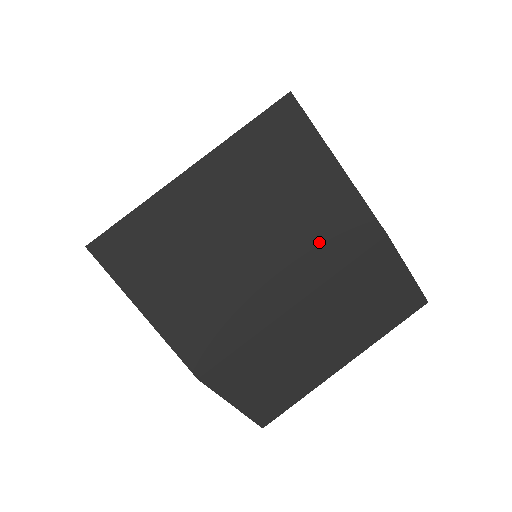
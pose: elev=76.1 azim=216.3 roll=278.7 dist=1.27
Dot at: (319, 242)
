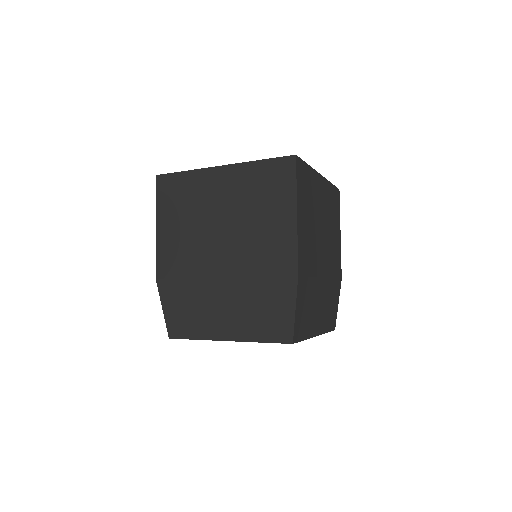
Dot at: (333, 257)
